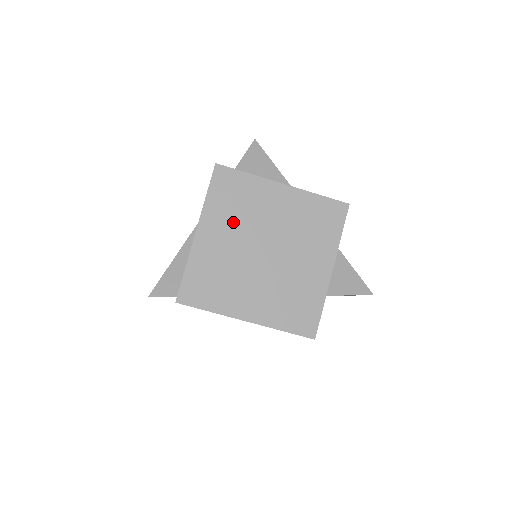
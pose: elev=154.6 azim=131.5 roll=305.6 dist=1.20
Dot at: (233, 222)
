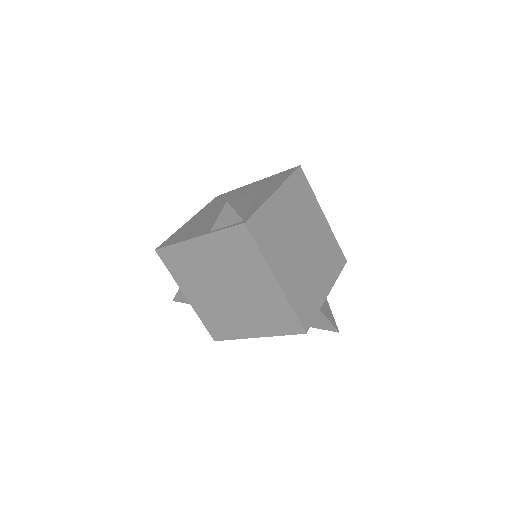
Dot at: (295, 208)
